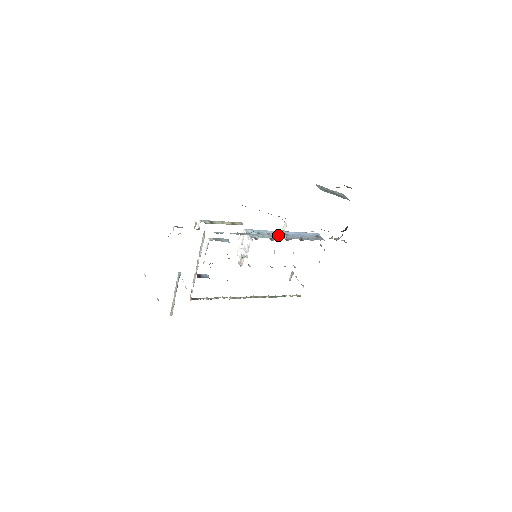
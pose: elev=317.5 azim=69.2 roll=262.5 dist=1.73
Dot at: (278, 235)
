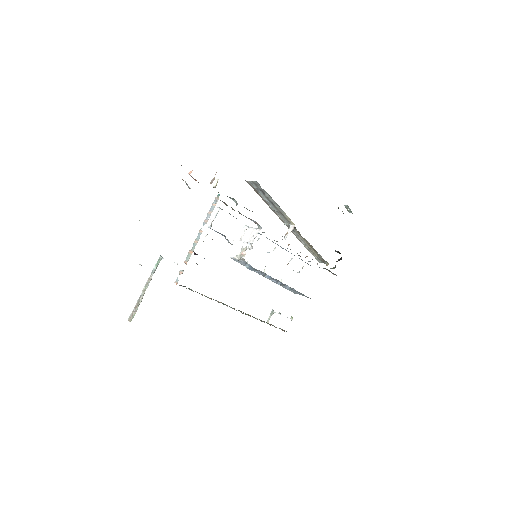
Dot at: occluded
